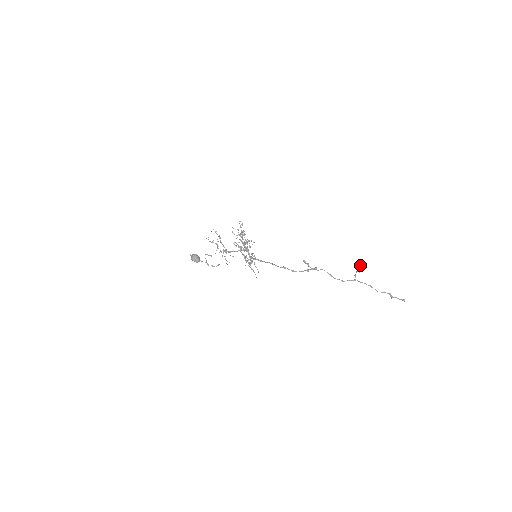
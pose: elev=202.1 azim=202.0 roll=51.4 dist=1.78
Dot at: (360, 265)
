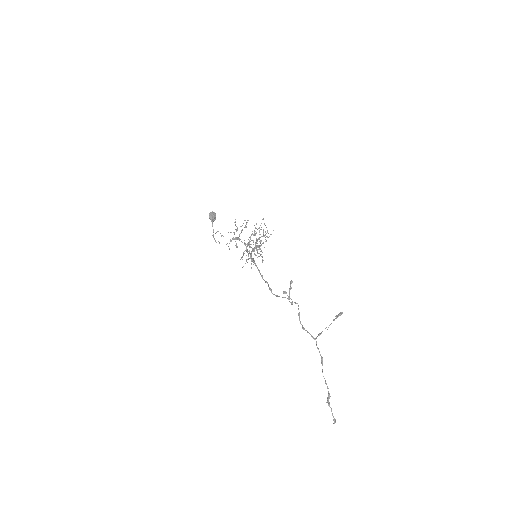
Dot at: (338, 314)
